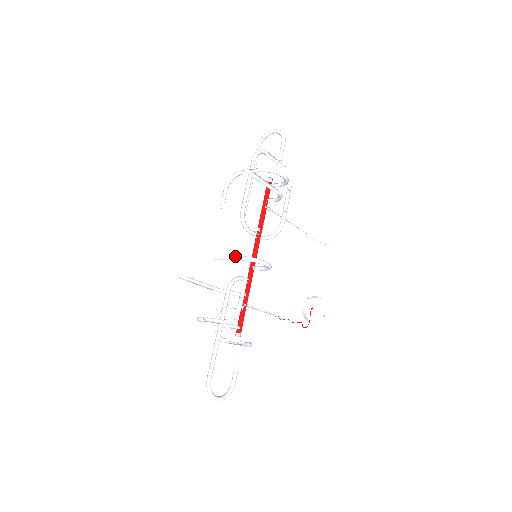
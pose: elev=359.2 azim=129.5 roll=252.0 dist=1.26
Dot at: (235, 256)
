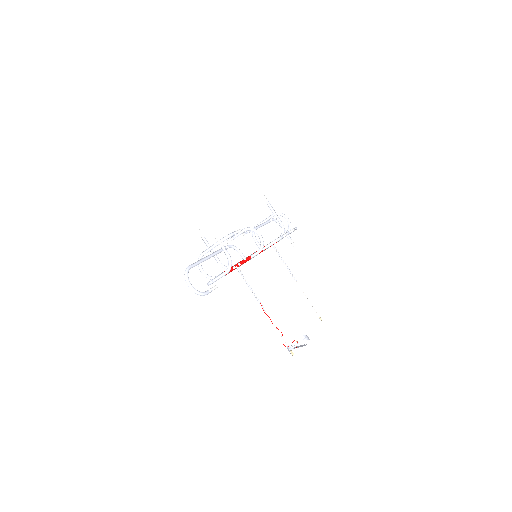
Dot at: (240, 233)
